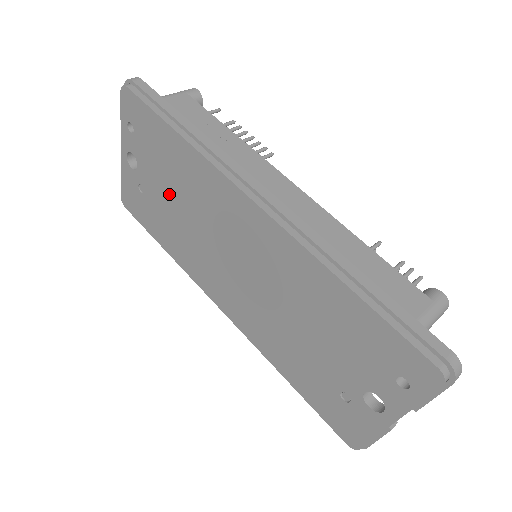
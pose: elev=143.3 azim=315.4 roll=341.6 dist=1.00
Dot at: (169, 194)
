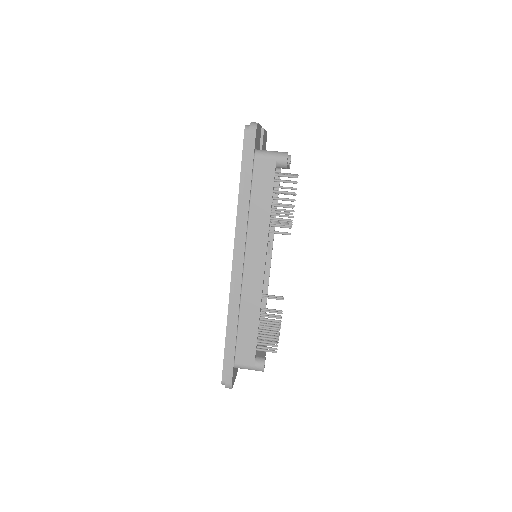
Dot at: occluded
